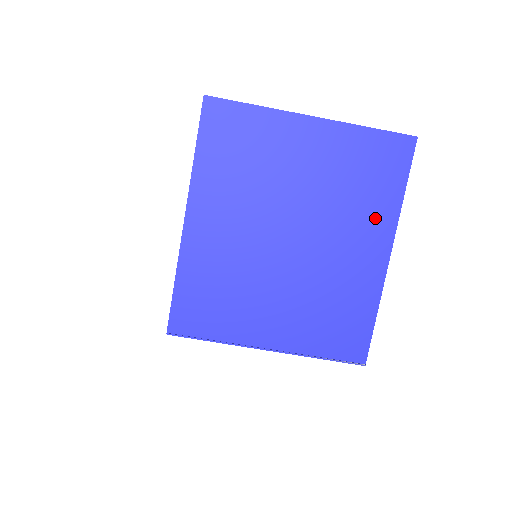
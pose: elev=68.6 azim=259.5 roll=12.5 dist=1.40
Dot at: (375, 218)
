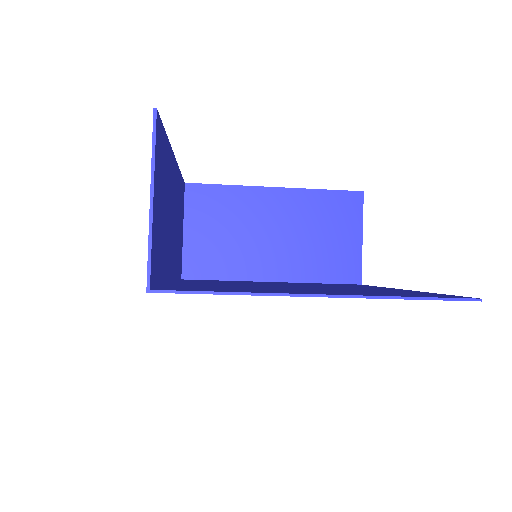
Dot at: occluded
